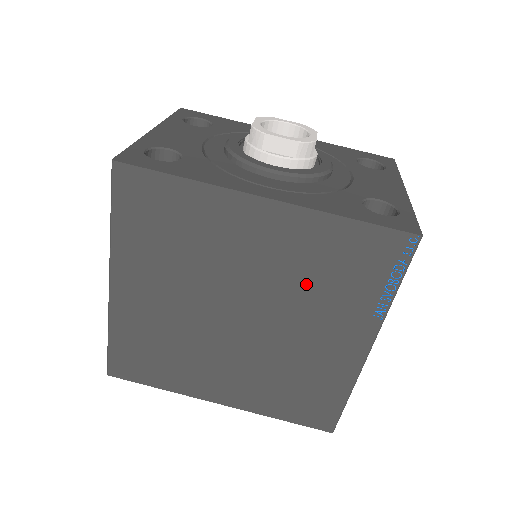
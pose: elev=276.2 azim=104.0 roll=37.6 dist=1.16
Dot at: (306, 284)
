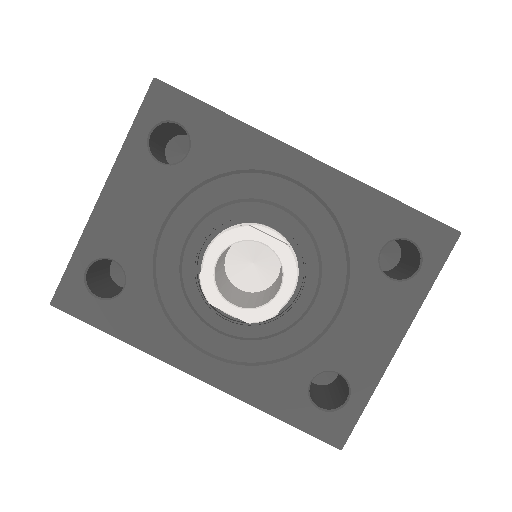
Dot at: occluded
